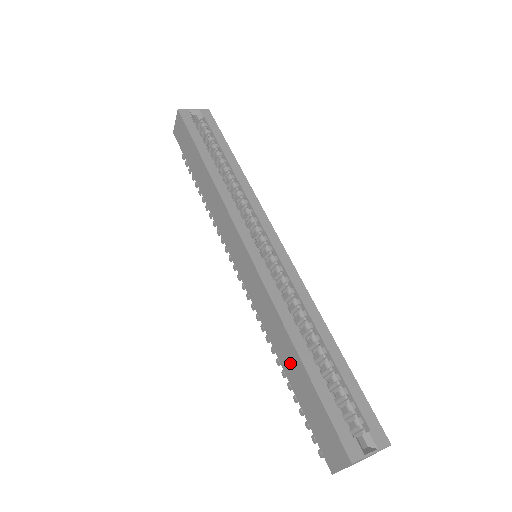
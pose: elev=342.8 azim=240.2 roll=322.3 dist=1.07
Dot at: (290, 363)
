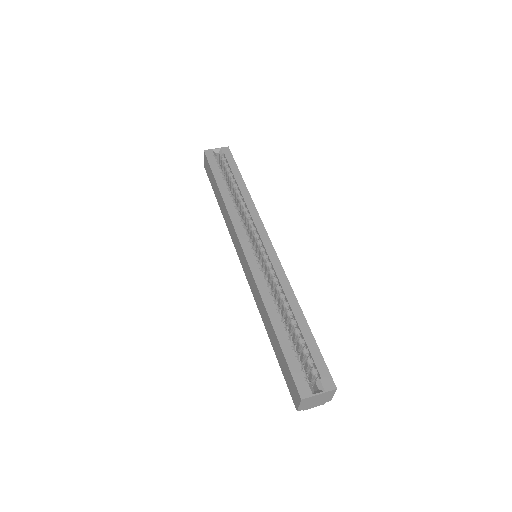
Dot at: (270, 332)
